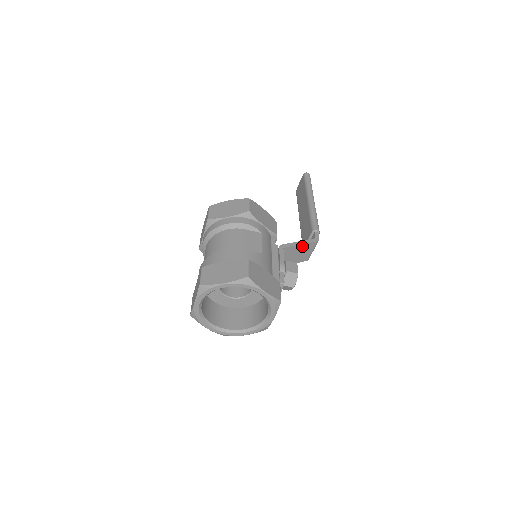
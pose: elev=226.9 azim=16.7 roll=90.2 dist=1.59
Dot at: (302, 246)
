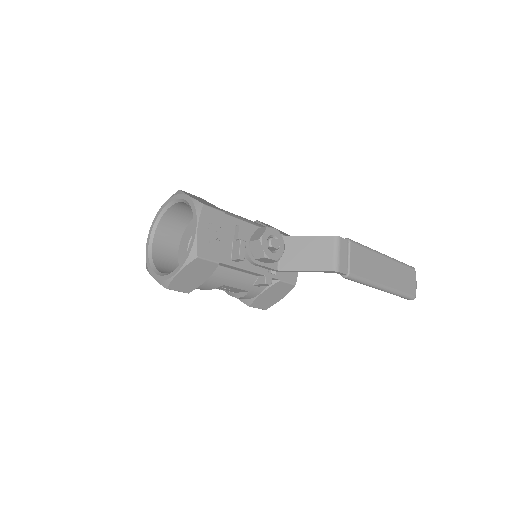
Dot at: (311, 240)
